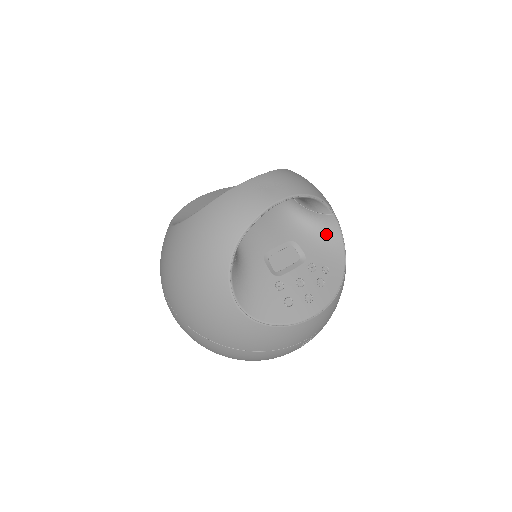
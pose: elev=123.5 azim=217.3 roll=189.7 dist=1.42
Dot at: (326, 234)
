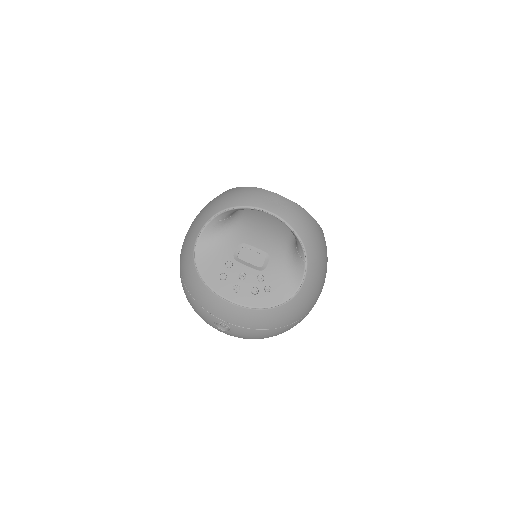
Dot at: (293, 272)
